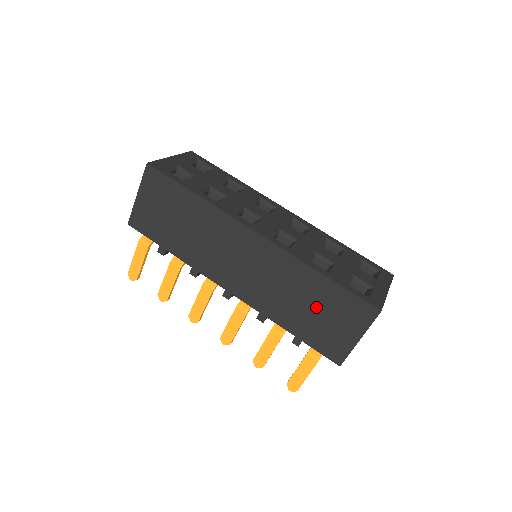
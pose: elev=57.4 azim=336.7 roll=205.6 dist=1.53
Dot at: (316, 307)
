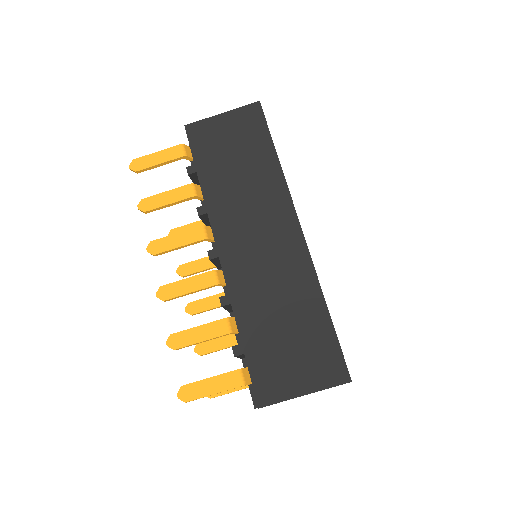
Dot at: (292, 331)
